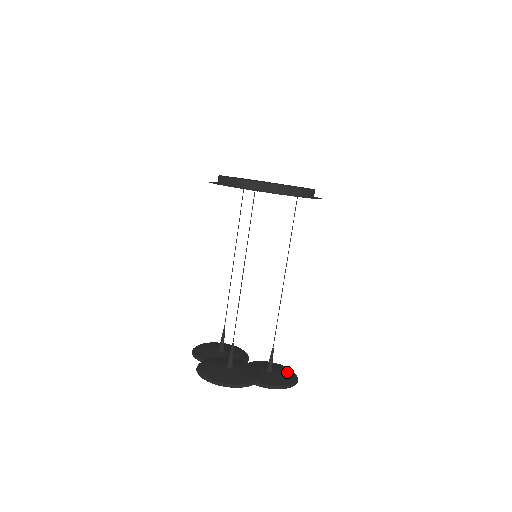
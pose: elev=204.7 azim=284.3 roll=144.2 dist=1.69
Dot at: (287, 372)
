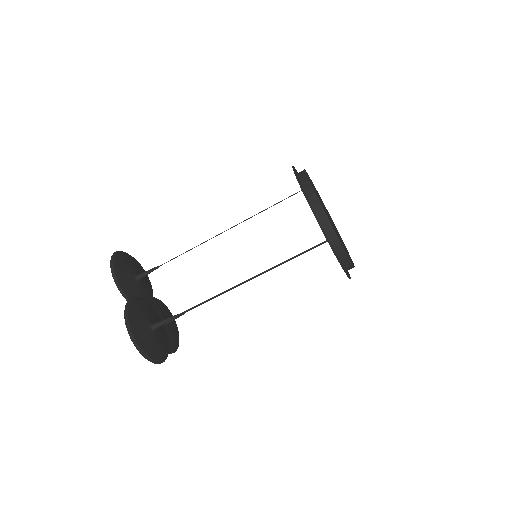
Dot at: (175, 327)
